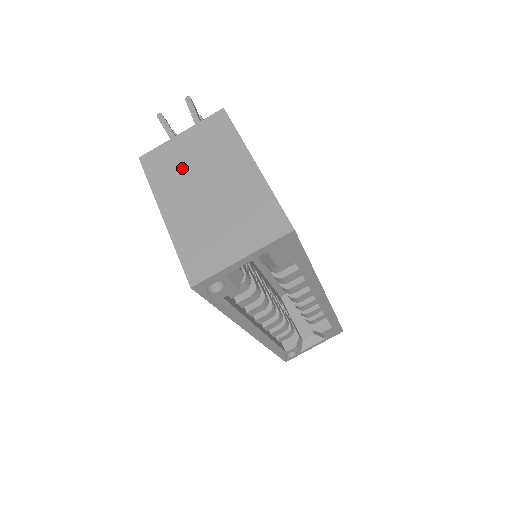
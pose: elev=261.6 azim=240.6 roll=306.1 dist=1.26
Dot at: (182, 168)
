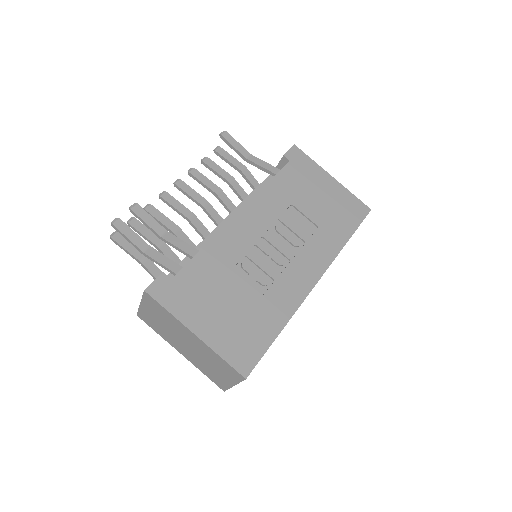
Dot at: (162, 328)
